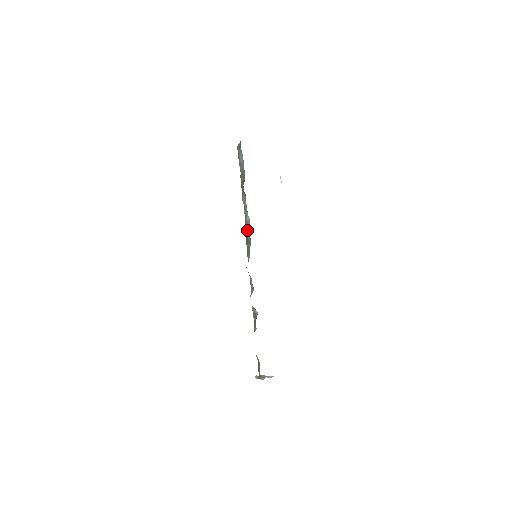
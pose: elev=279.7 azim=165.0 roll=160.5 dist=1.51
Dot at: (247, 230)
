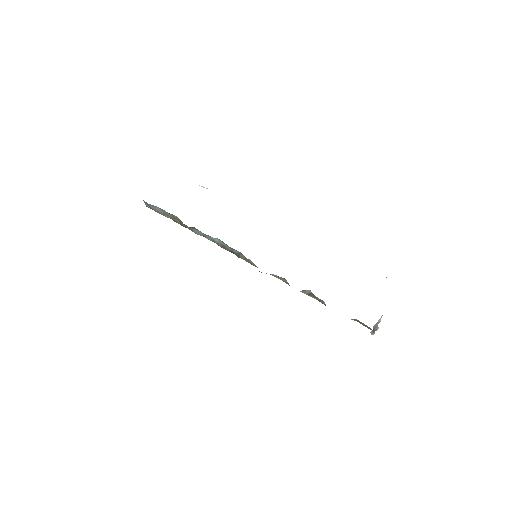
Dot at: (227, 248)
